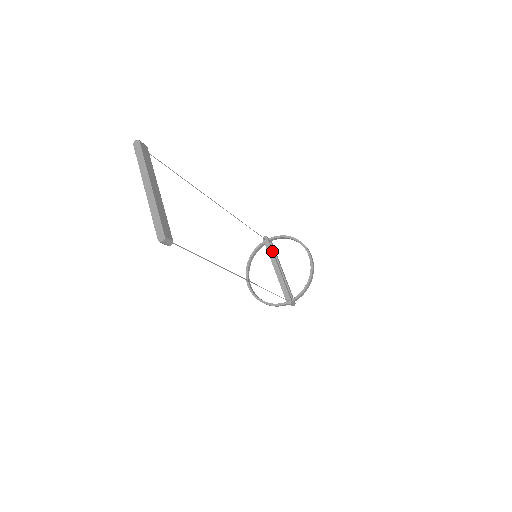
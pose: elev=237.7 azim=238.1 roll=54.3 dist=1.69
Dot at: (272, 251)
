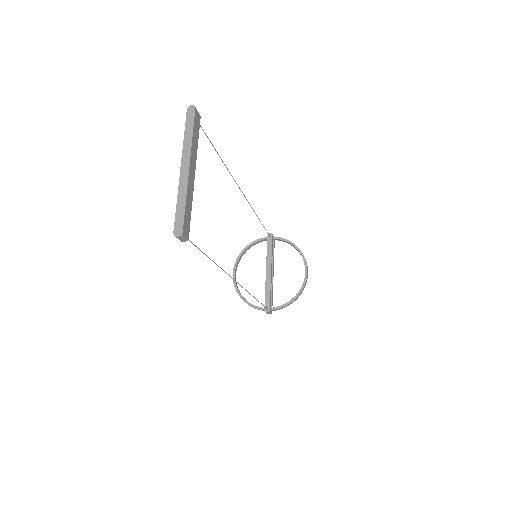
Dot at: (271, 251)
